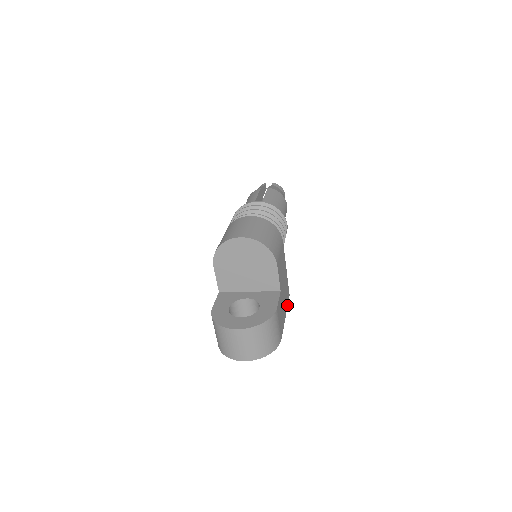
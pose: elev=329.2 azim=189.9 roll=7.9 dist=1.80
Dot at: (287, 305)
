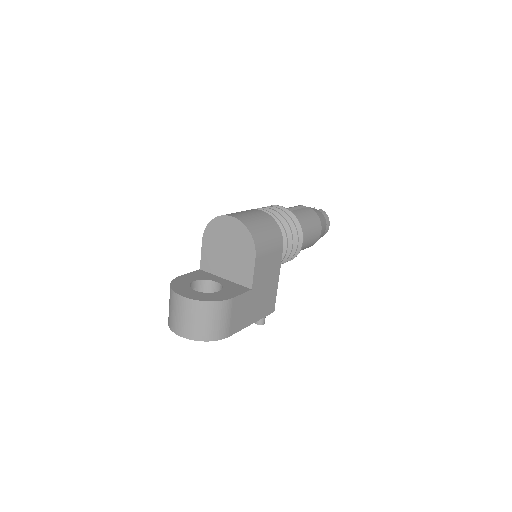
Dot at: (263, 316)
